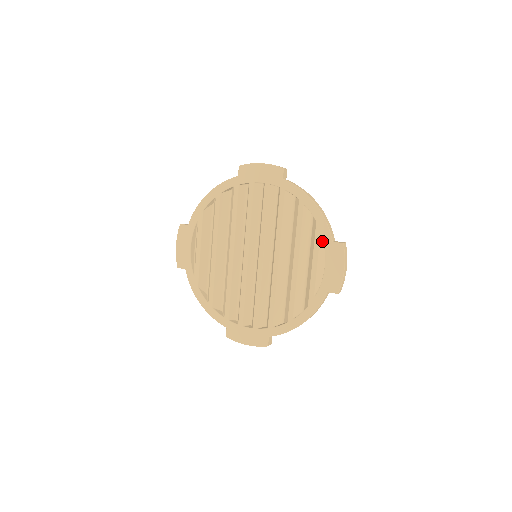
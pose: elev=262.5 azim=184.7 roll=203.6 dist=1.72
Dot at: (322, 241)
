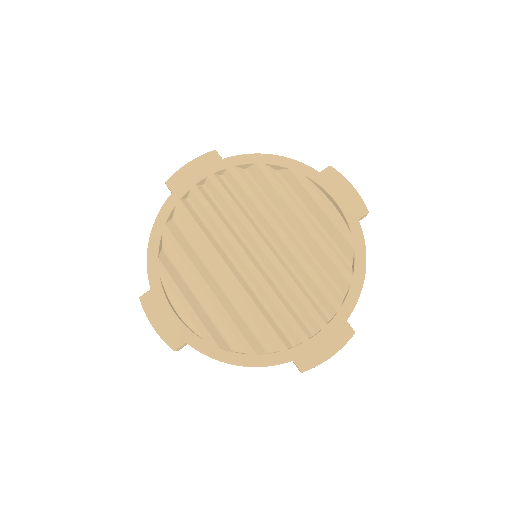
Dot at: (309, 182)
